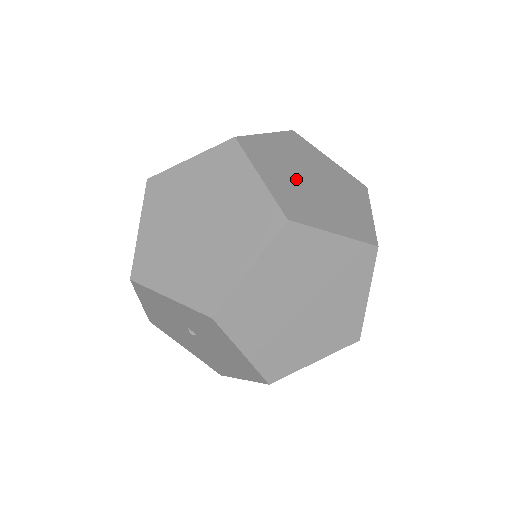
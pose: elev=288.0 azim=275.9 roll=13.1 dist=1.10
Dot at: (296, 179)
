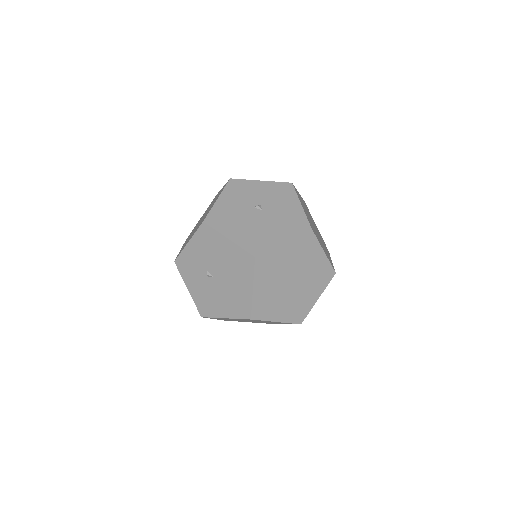
Dot at: (287, 296)
